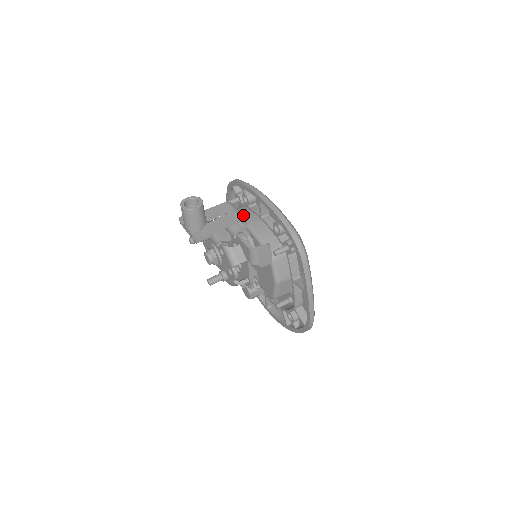
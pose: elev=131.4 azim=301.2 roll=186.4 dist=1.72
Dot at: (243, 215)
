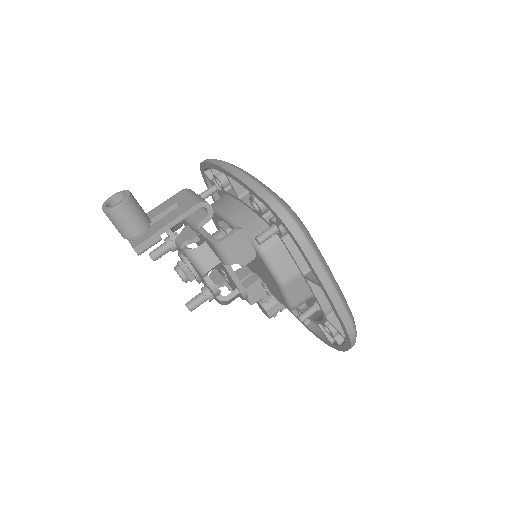
Dot at: (202, 199)
